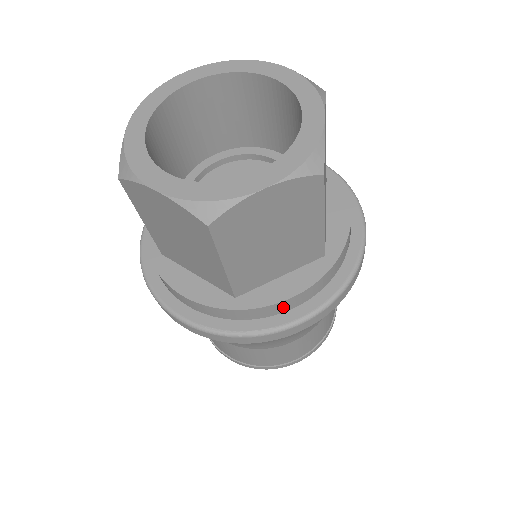
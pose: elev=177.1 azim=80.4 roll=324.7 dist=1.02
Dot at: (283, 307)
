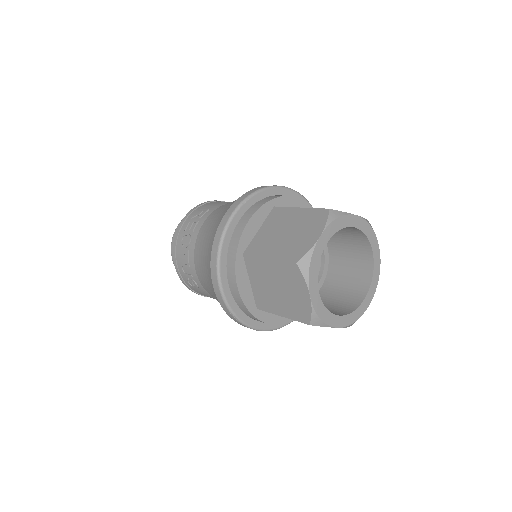
Dot at: occluded
